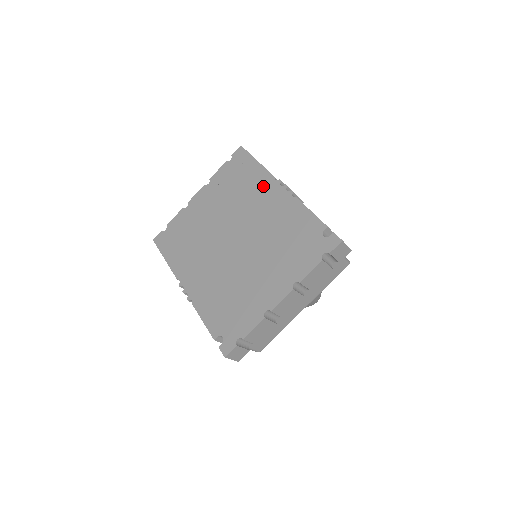
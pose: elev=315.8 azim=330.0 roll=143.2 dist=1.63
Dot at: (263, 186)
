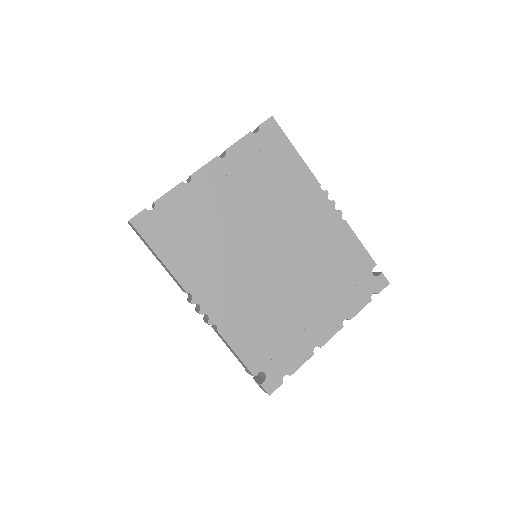
Dot at: (307, 192)
